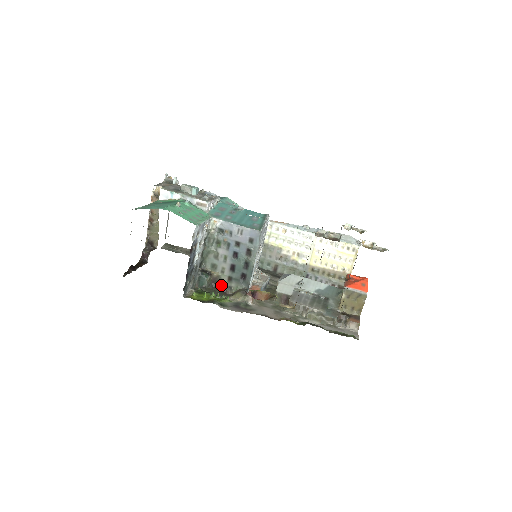
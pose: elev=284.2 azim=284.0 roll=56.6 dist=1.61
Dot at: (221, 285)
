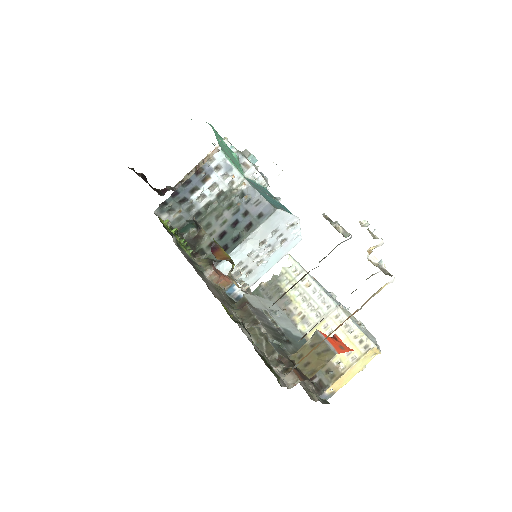
Dot at: (199, 247)
